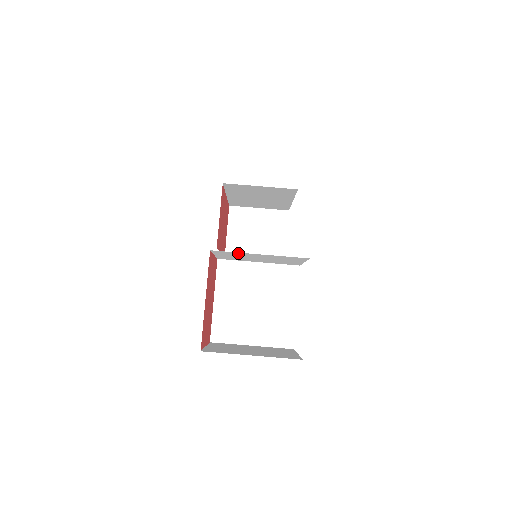
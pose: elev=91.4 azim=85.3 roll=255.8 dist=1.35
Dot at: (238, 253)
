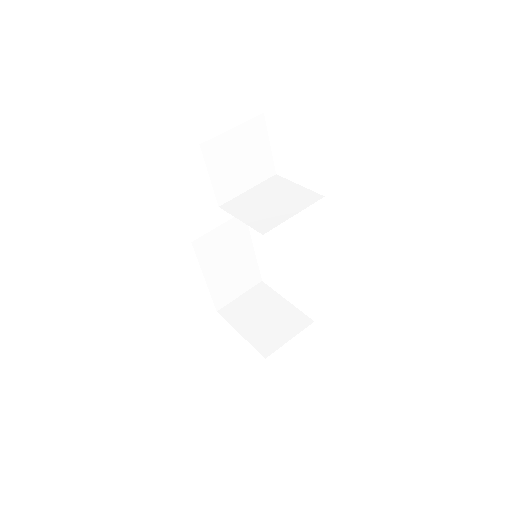
Dot at: (220, 142)
